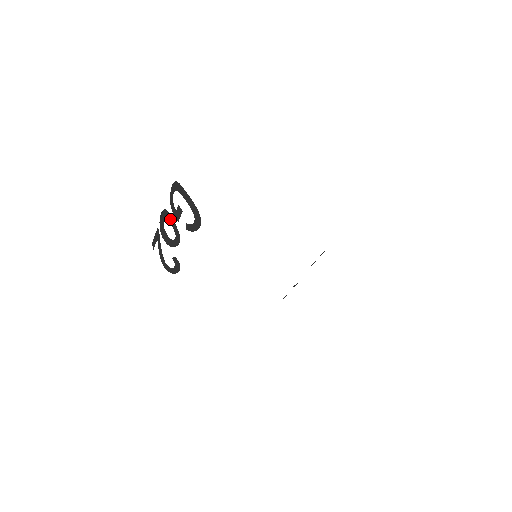
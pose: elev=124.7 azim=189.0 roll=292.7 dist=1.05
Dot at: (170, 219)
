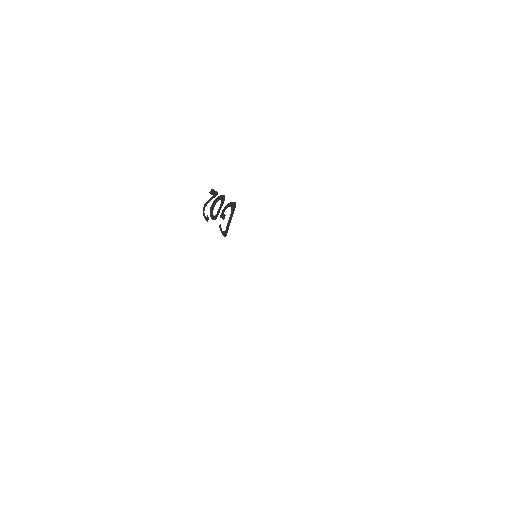
Dot at: (220, 208)
